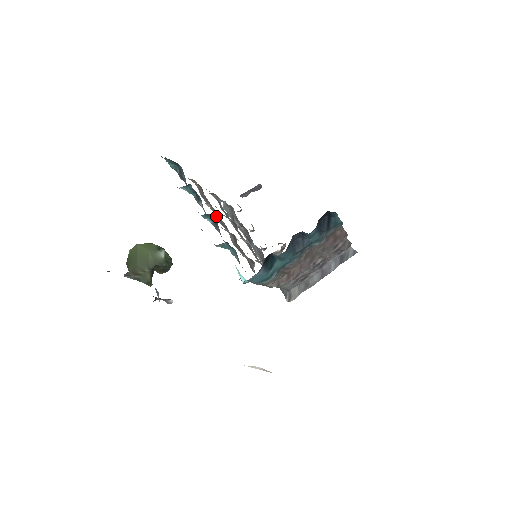
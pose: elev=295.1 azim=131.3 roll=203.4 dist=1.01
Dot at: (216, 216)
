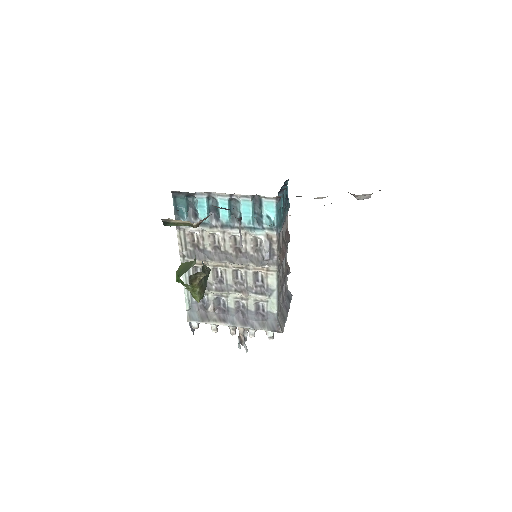
Dot at: (213, 259)
